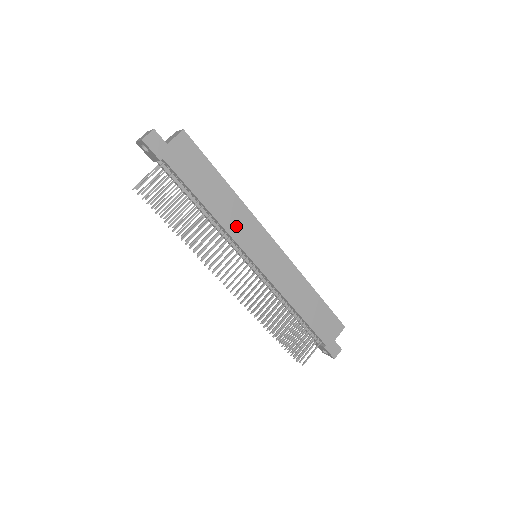
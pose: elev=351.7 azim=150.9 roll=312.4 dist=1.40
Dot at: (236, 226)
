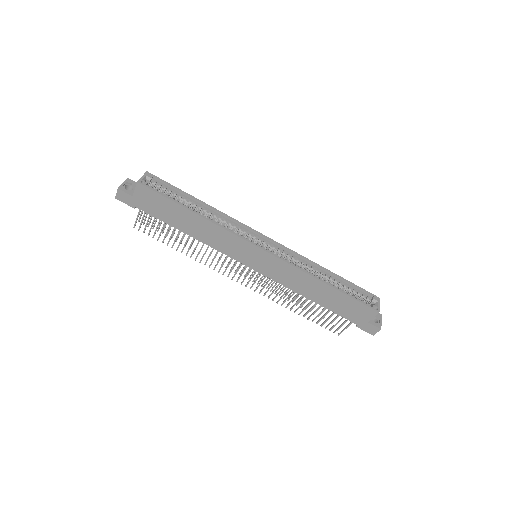
Dot at: (218, 242)
